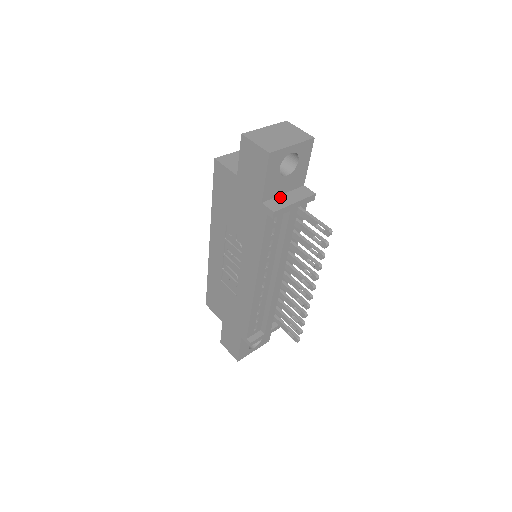
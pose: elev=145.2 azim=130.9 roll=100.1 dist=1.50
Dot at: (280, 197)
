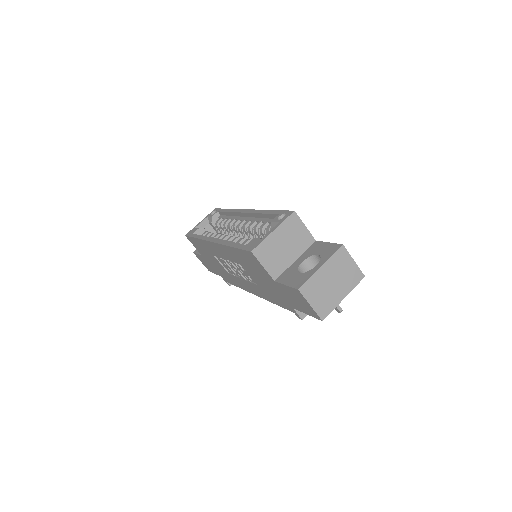
Dot at: occluded
